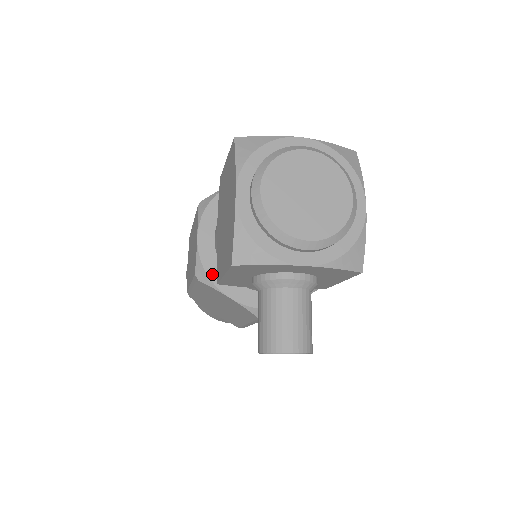
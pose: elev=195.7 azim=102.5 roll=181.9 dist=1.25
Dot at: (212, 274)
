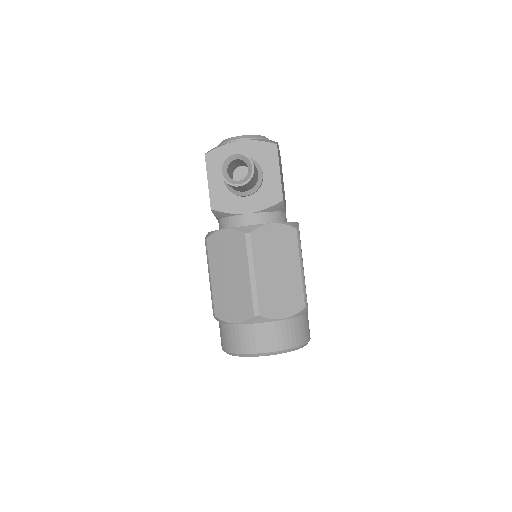
Dot at: occluded
